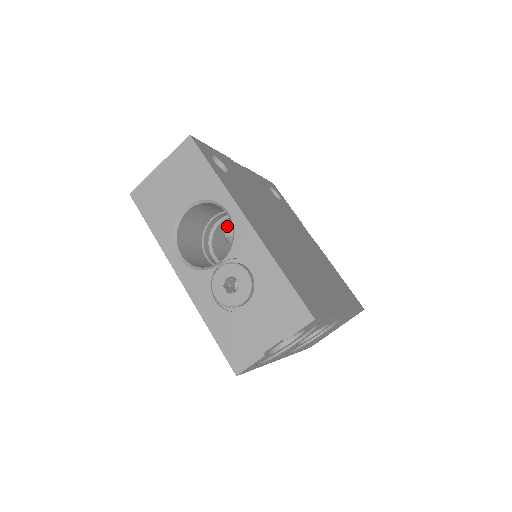
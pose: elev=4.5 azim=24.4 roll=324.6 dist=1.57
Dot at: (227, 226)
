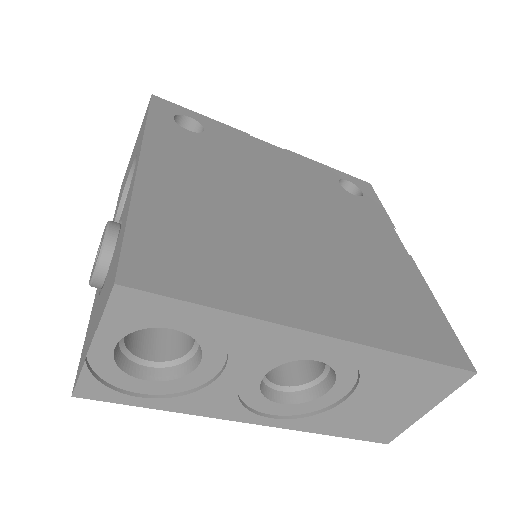
Dot at: occluded
